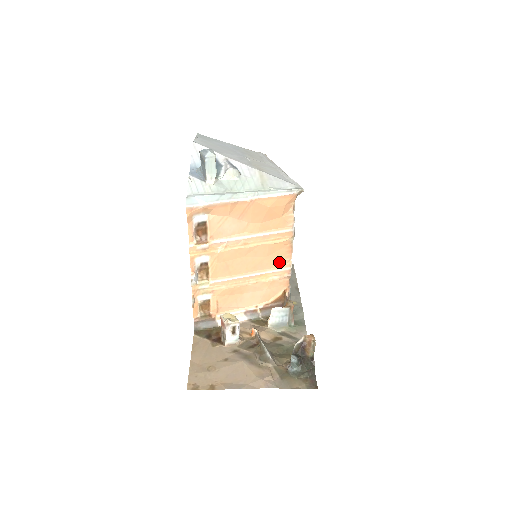
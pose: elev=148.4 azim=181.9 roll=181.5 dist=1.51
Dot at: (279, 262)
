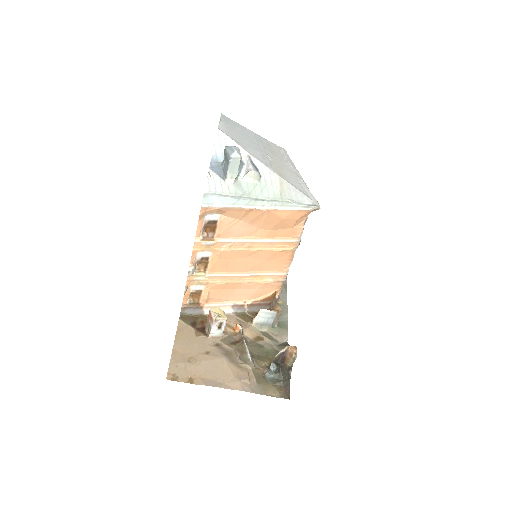
Dot at: (277, 267)
